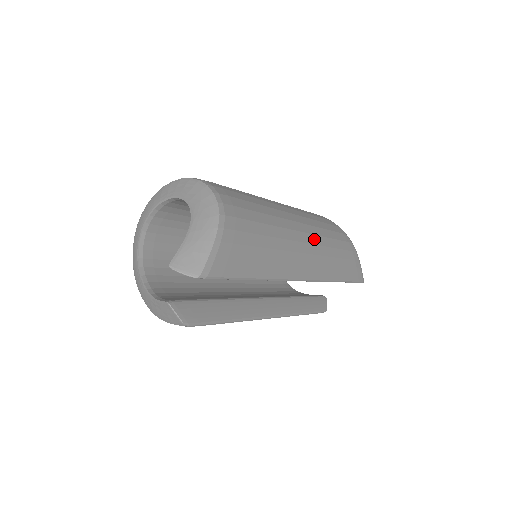
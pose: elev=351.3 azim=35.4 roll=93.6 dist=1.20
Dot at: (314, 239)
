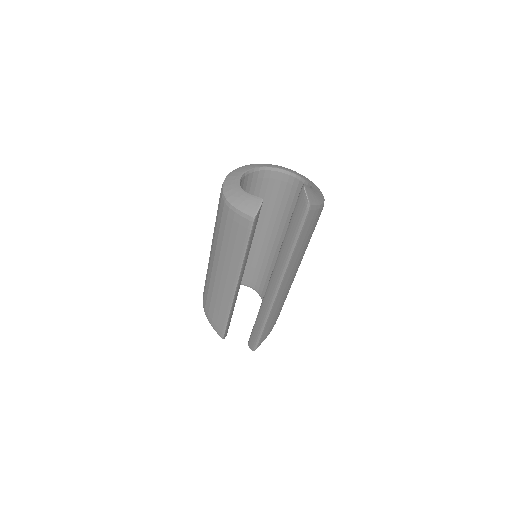
Dot at: occluded
